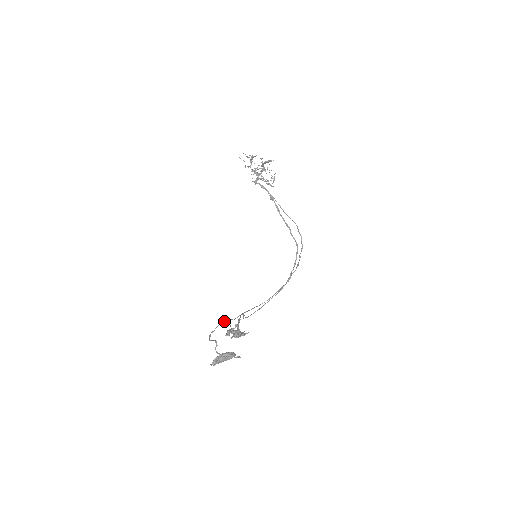
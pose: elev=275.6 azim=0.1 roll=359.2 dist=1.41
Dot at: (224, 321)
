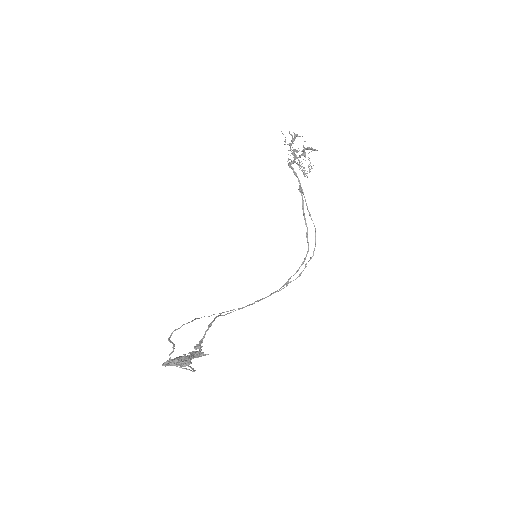
Dot at: occluded
